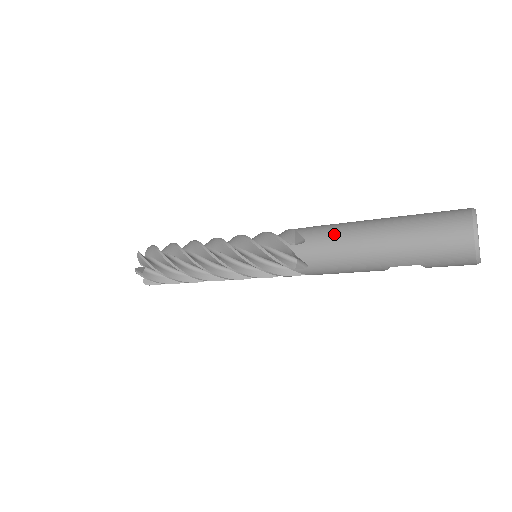
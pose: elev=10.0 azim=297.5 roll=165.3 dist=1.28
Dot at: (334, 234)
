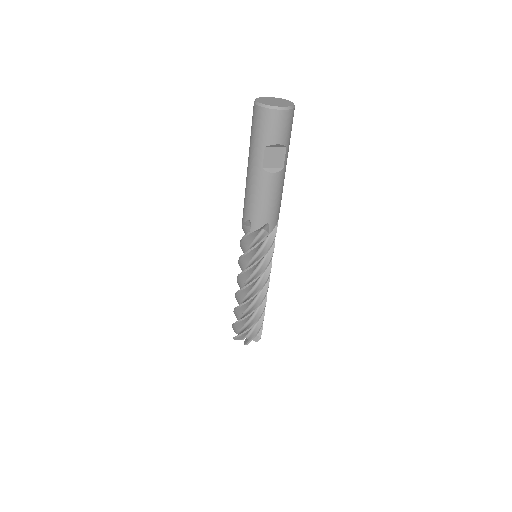
Dot at: occluded
